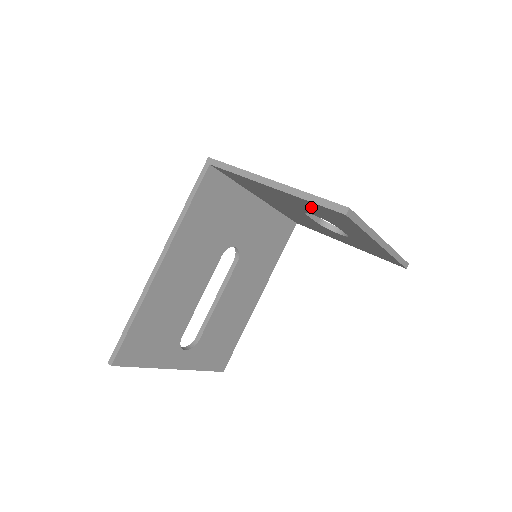
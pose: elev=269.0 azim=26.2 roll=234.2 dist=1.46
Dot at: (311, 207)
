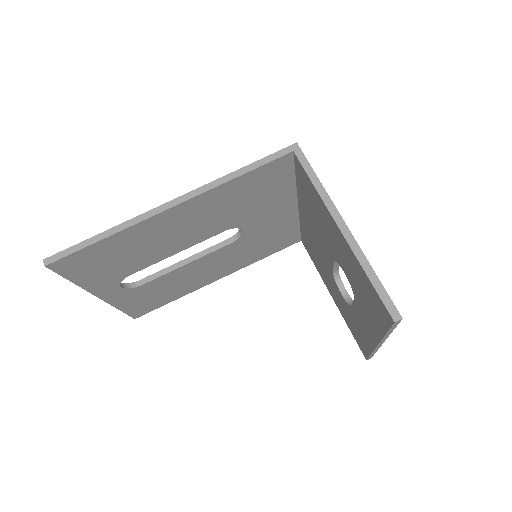
Dot at: (358, 276)
